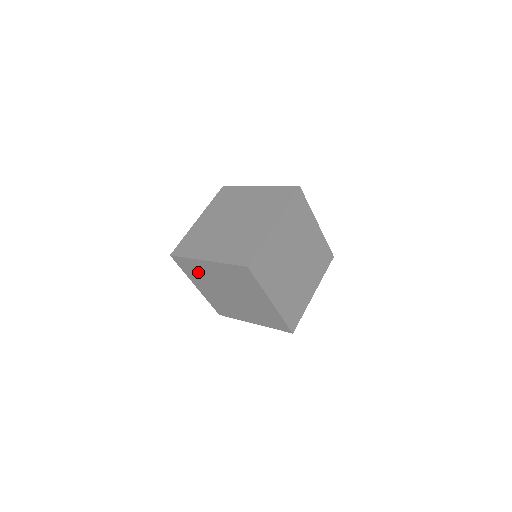
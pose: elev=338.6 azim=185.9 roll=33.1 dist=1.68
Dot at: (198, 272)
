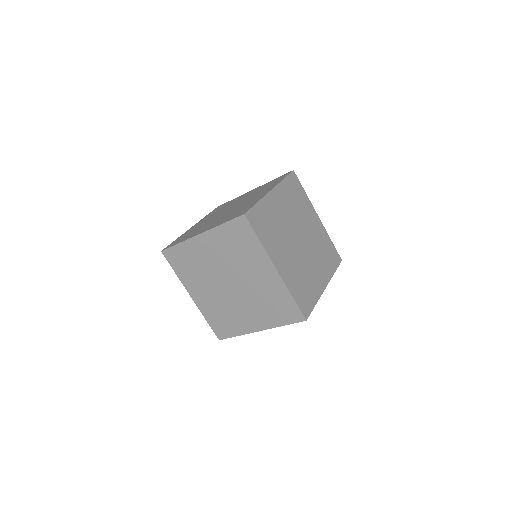
Dot at: occluded
